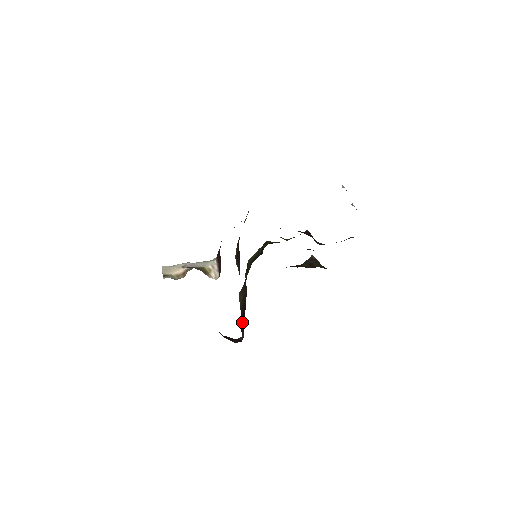
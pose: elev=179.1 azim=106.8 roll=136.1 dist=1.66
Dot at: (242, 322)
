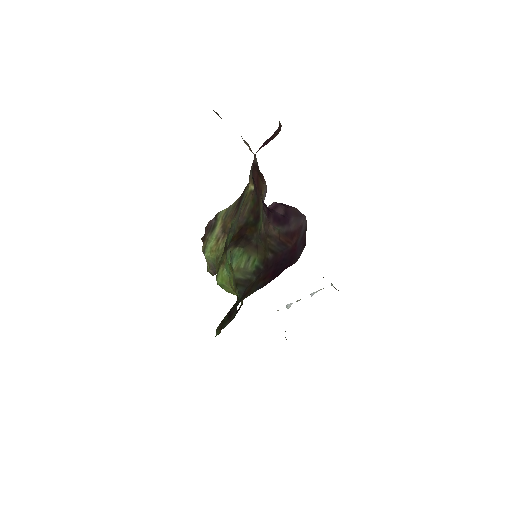
Dot at: (279, 272)
